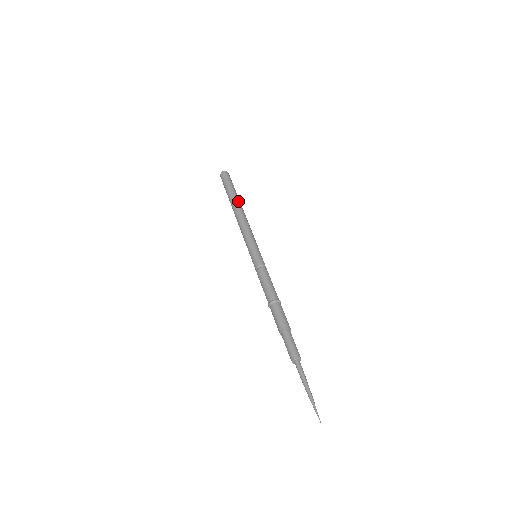
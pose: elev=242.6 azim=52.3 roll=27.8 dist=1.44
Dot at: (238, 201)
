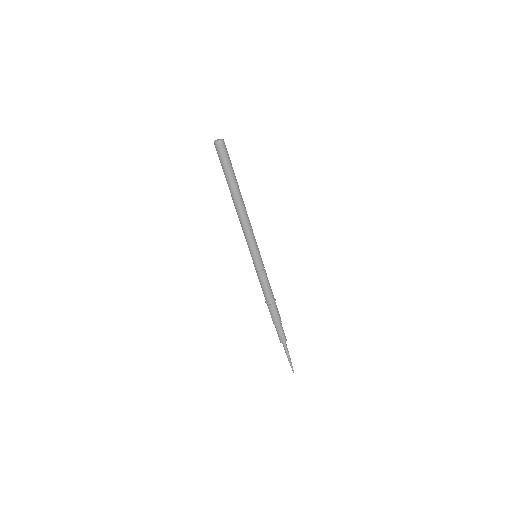
Dot at: (238, 192)
